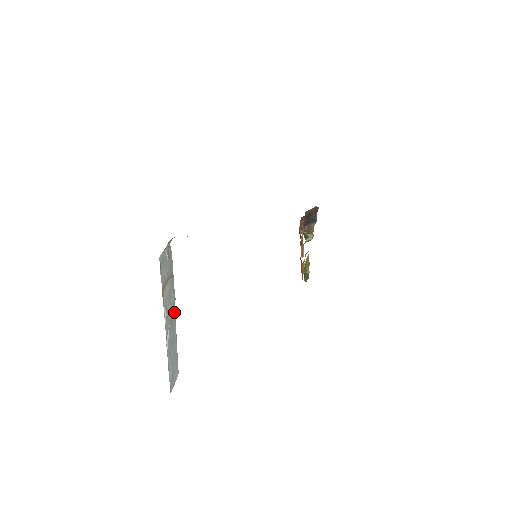
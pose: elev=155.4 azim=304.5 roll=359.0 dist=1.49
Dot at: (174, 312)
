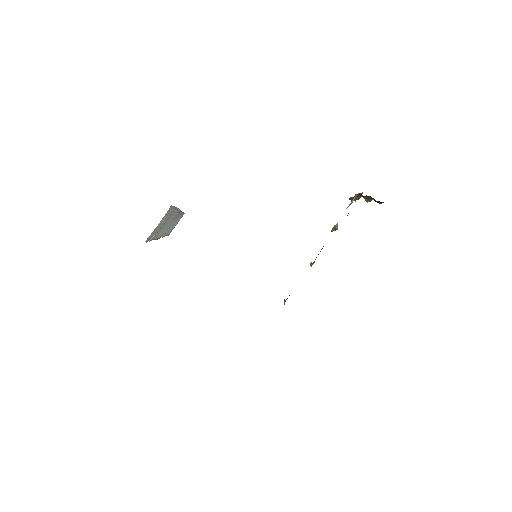
Dot at: (178, 212)
